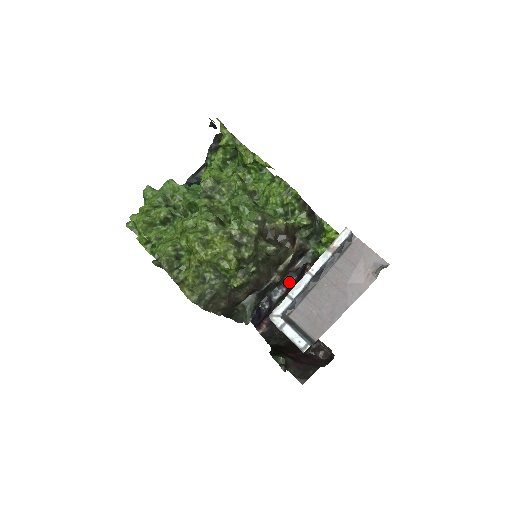
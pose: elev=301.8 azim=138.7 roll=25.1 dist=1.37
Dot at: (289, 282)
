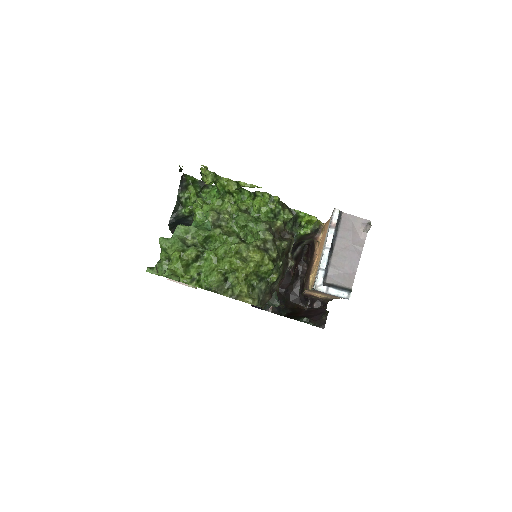
Dot at: occluded
